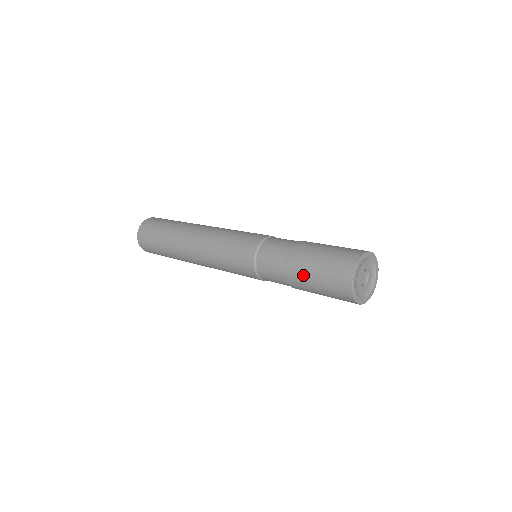
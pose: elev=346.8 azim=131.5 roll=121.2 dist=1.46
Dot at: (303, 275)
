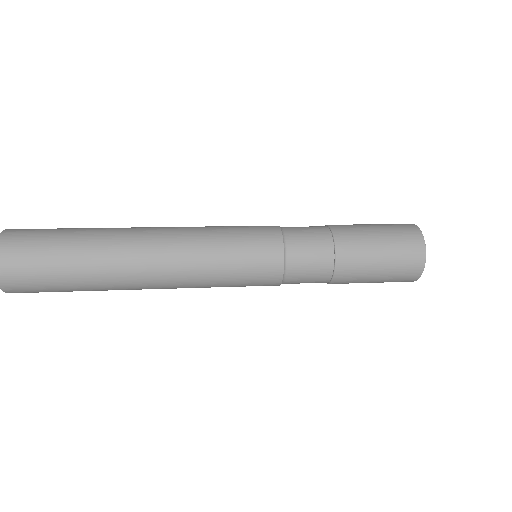
Dot at: (363, 253)
